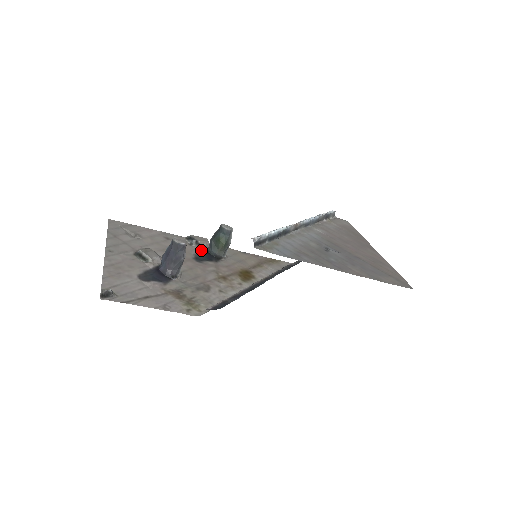
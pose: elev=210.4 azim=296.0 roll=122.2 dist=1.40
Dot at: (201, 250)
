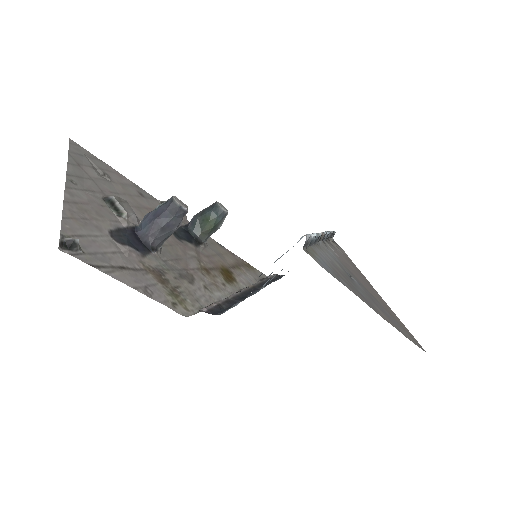
Dot at: occluded
